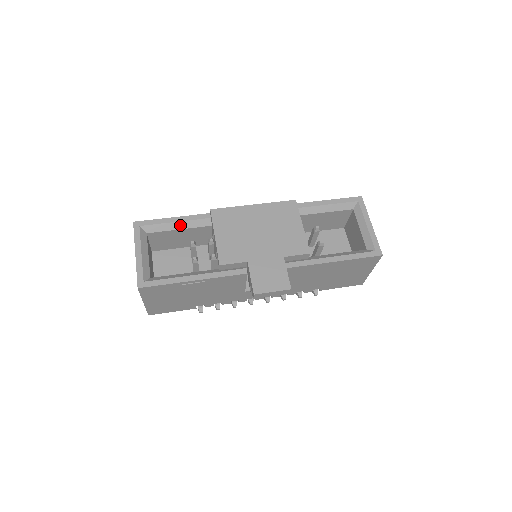
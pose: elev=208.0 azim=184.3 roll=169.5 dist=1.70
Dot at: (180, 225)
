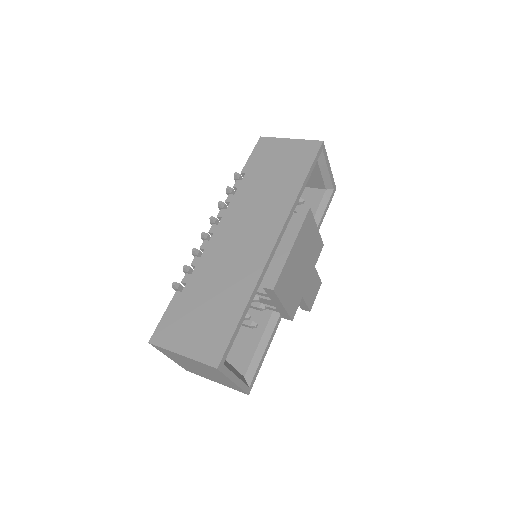
Dot at: (242, 320)
